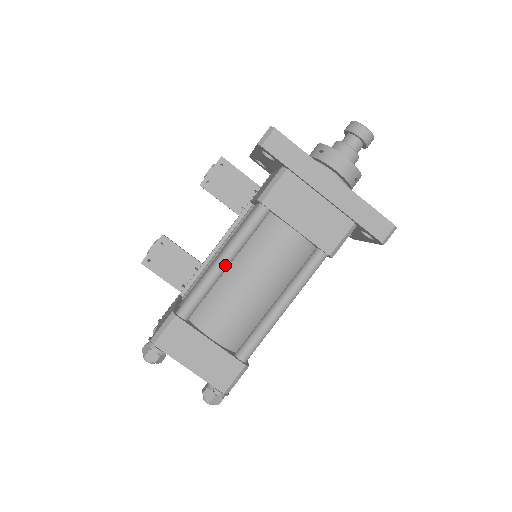
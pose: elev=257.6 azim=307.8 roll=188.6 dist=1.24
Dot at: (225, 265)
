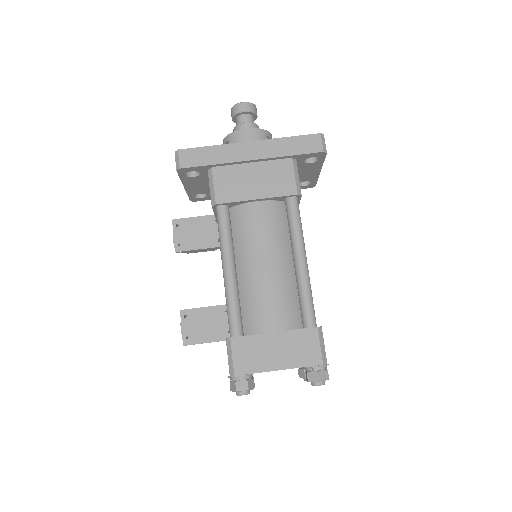
Dot at: (232, 270)
